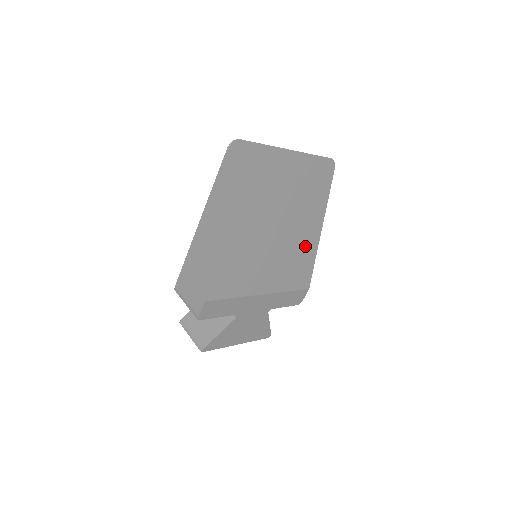
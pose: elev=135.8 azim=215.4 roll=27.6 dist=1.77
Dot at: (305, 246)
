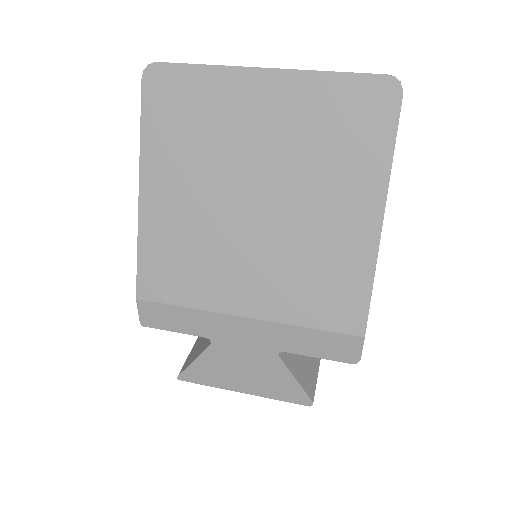
Dot at: (338, 249)
